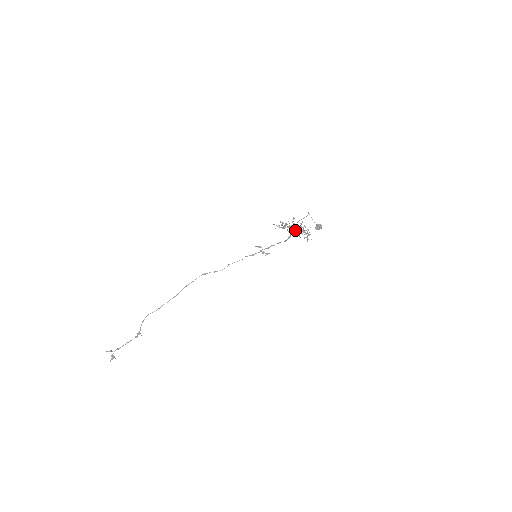
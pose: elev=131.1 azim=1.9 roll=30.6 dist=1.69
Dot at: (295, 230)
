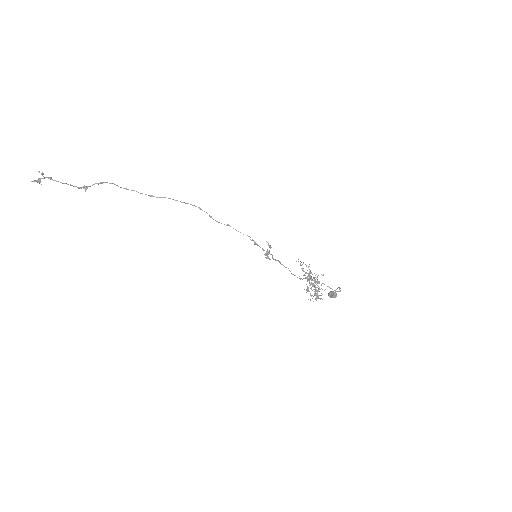
Dot at: (311, 283)
